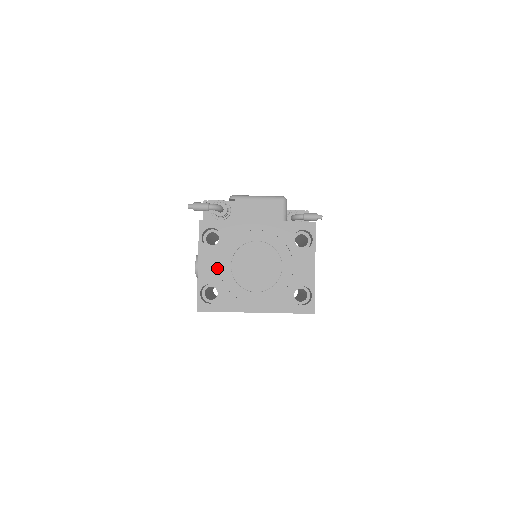
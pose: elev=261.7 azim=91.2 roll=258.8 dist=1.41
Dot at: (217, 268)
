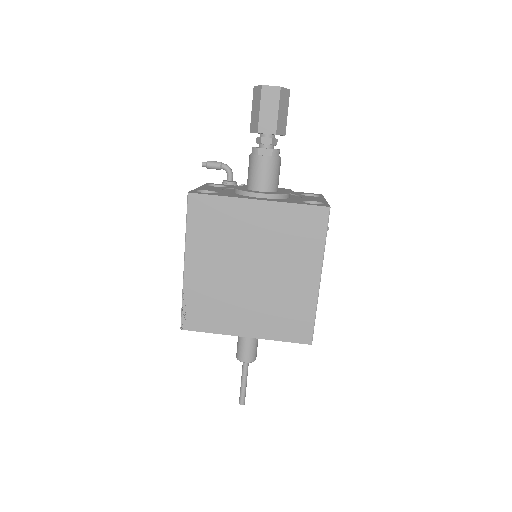
Dot at: (219, 189)
